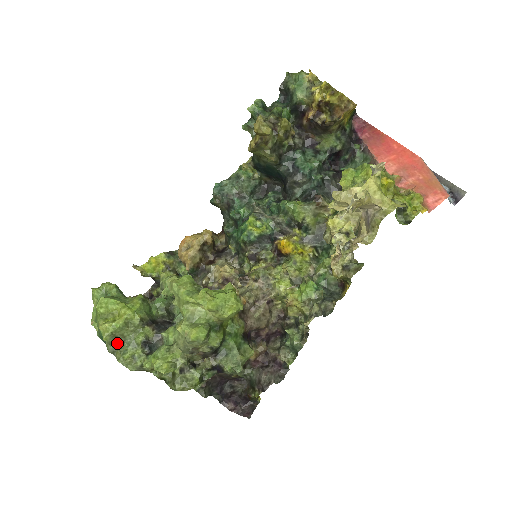
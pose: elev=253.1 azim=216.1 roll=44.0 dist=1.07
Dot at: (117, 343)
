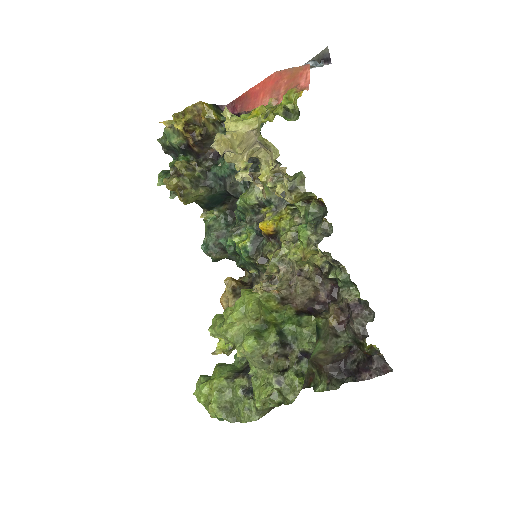
Dot at: (231, 411)
